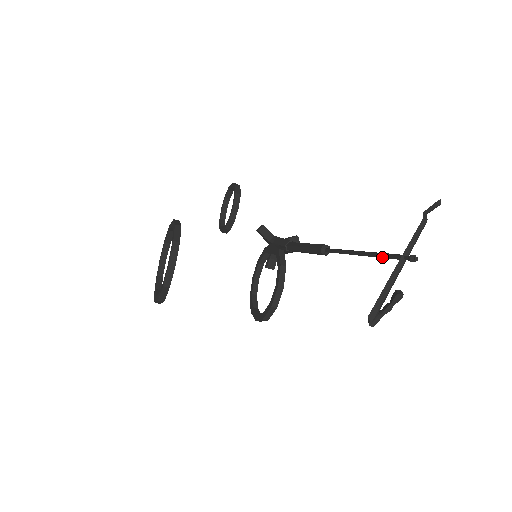
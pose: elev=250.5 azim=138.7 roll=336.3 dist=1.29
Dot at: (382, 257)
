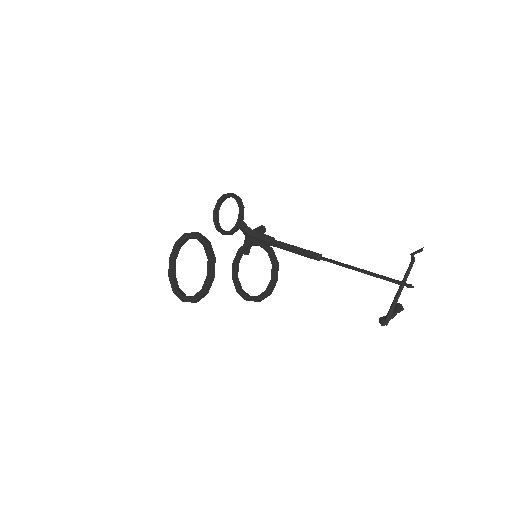
Dot at: (383, 279)
